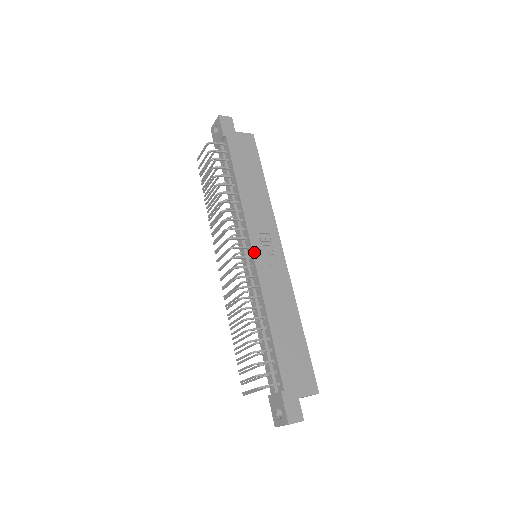
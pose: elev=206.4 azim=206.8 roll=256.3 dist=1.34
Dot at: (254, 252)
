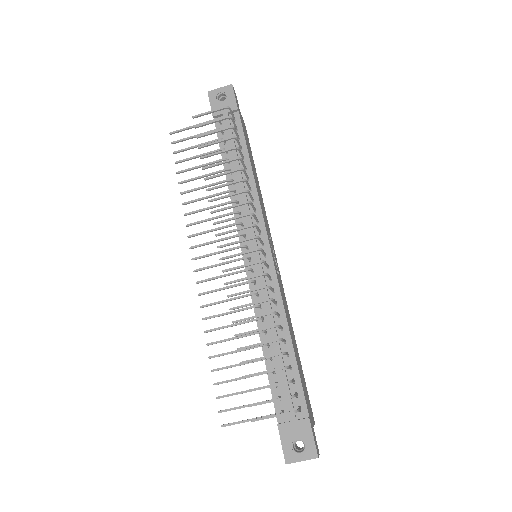
Dot at: (271, 251)
